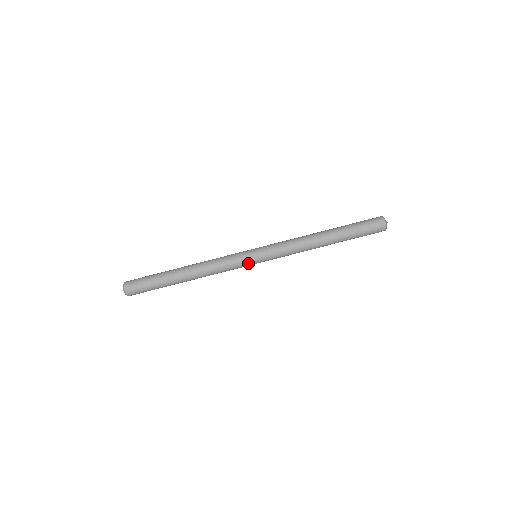
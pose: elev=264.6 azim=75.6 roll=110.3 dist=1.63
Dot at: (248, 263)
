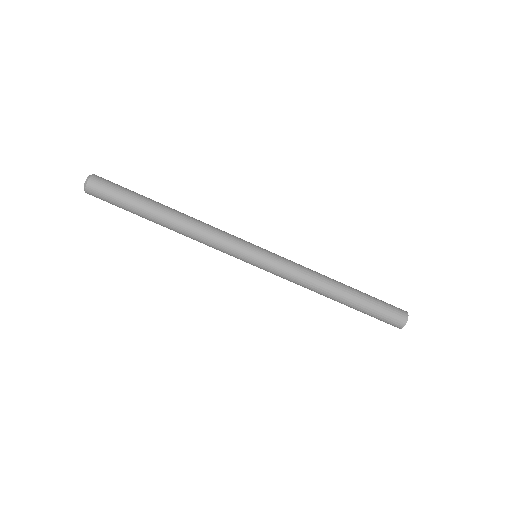
Dot at: (244, 256)
